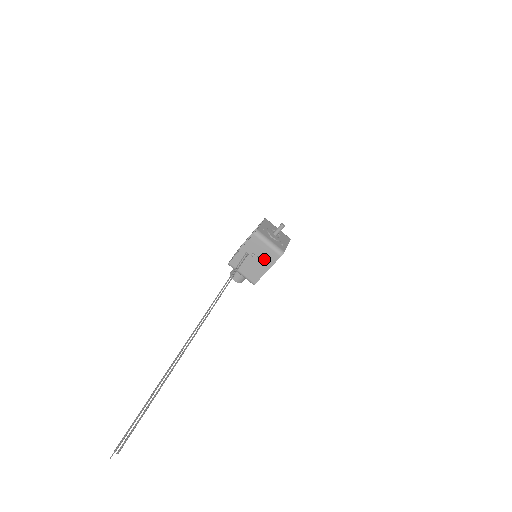
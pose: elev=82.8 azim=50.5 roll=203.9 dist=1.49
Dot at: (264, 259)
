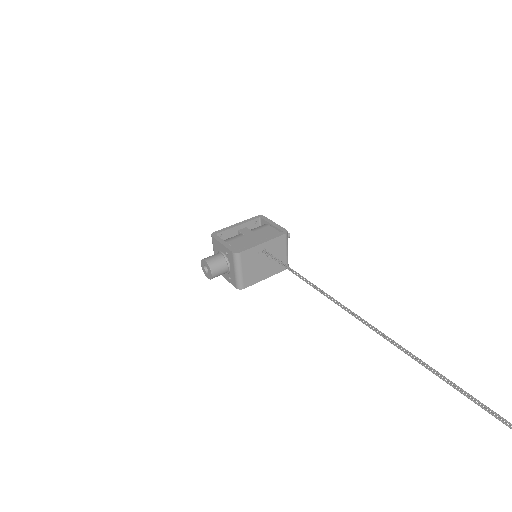
Dot at: (273, 265)
